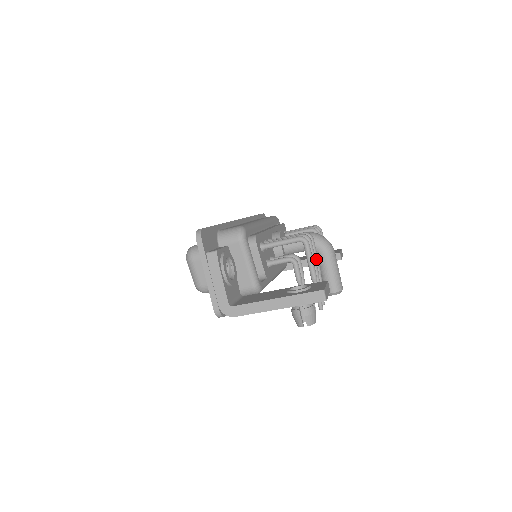
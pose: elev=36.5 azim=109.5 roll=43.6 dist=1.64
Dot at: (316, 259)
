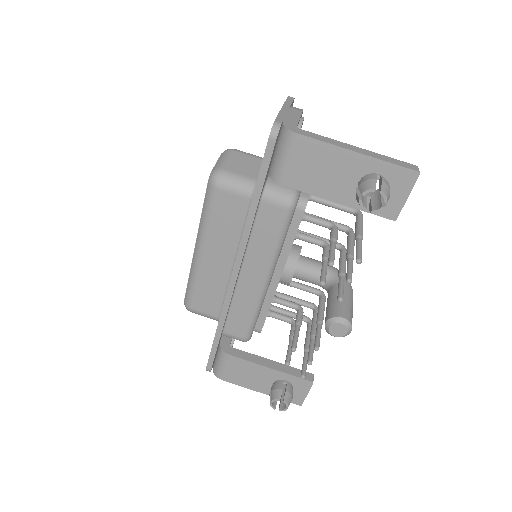
Dot at: (345, 263)
